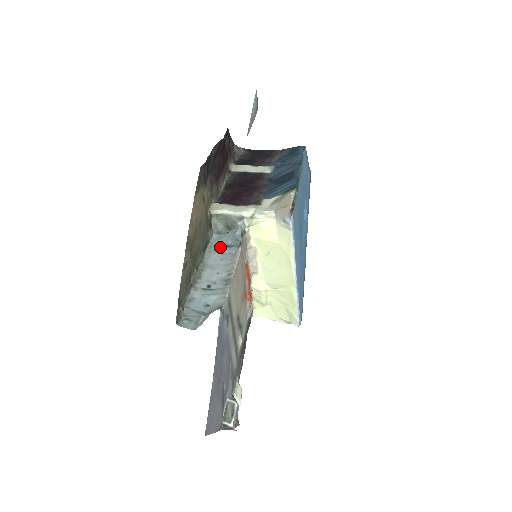
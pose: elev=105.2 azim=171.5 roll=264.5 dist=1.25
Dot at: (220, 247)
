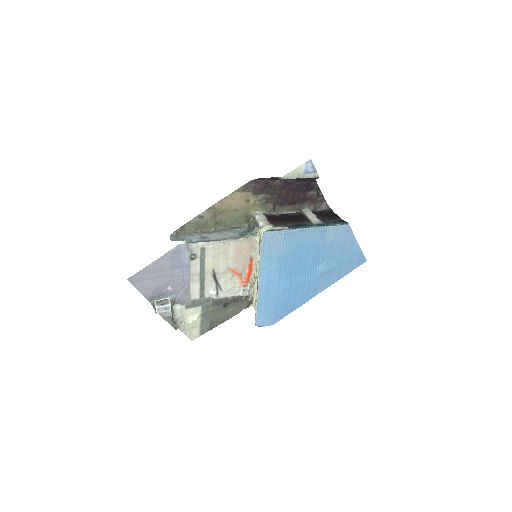
Dot at: (239, 233)
